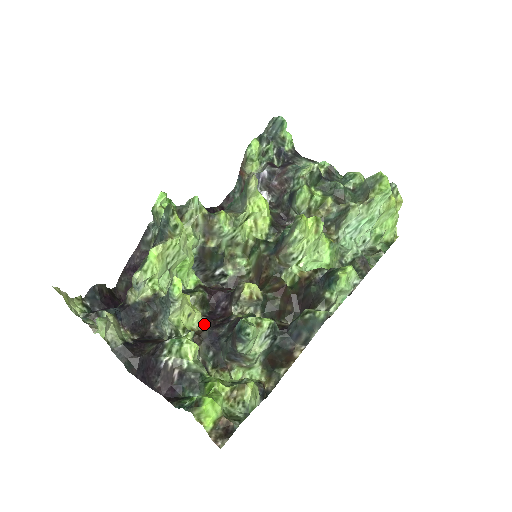
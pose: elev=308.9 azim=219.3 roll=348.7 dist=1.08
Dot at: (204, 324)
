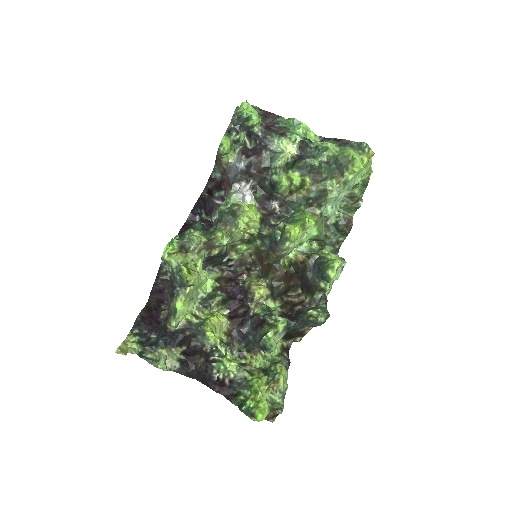
Dot at: (231, 324)
